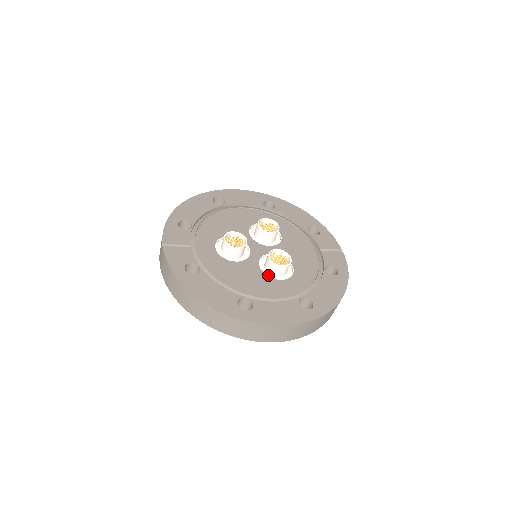
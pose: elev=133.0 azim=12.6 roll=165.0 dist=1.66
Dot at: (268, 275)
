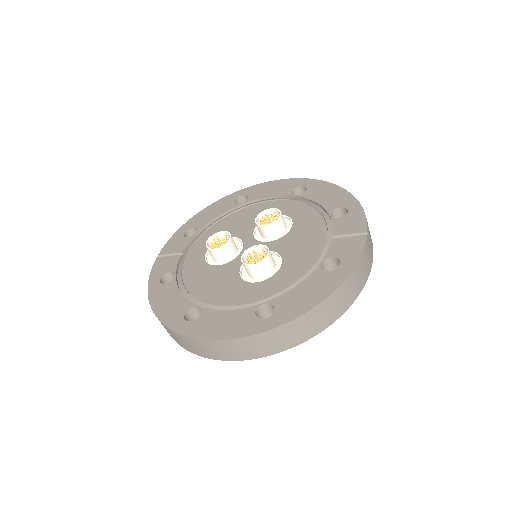
Dot at: (246, 278)
